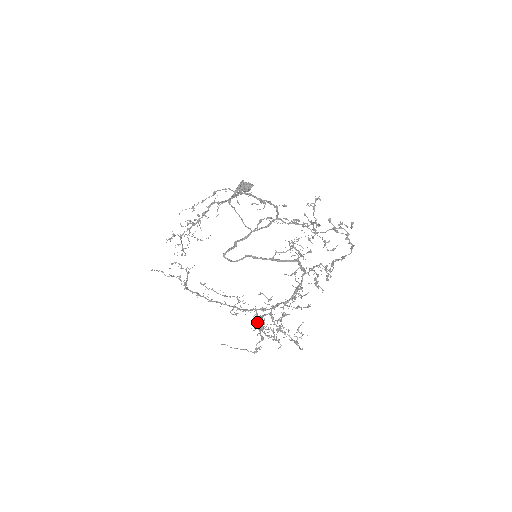
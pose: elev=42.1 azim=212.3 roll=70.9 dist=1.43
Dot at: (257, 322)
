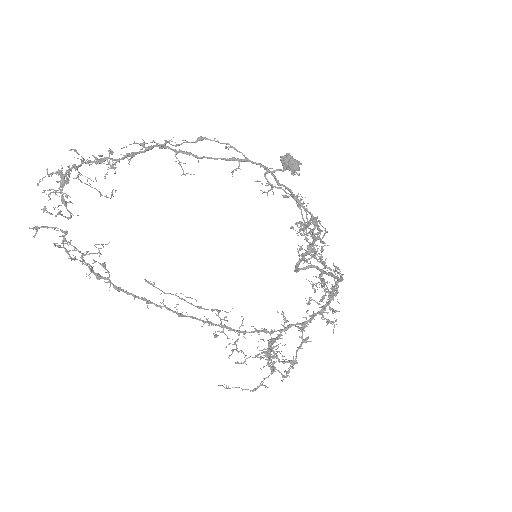
Dot at: occluded
